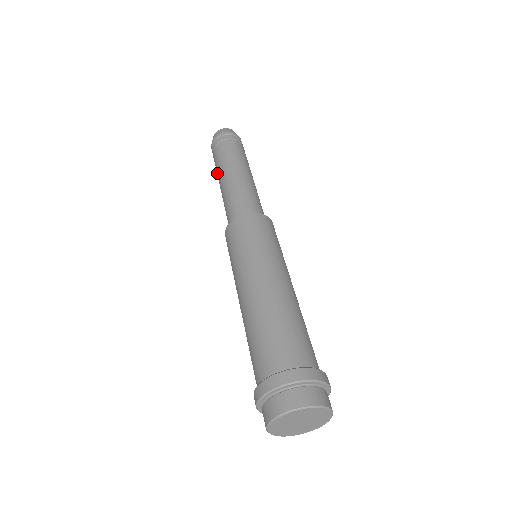
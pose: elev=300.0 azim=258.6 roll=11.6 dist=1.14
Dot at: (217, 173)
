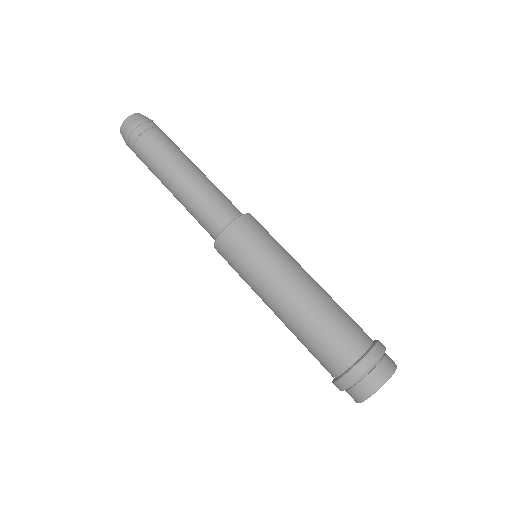
Dot at: occluded
